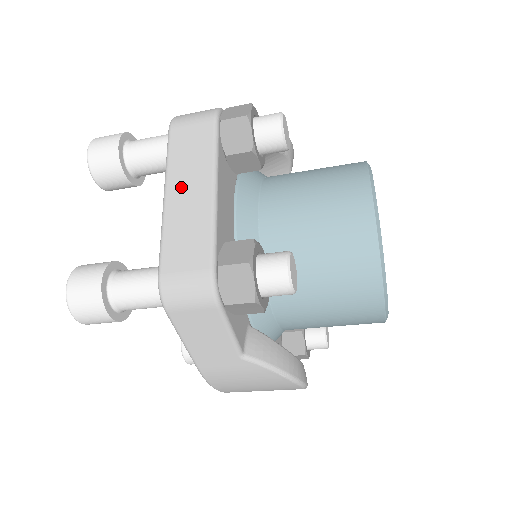
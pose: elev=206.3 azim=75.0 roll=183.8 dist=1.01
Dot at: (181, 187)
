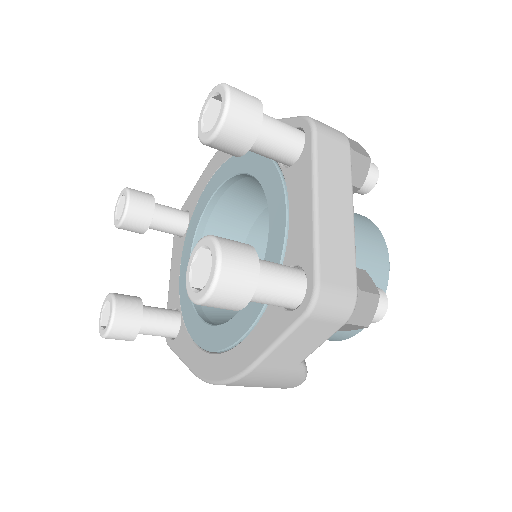
Dot at: (330, 200)
